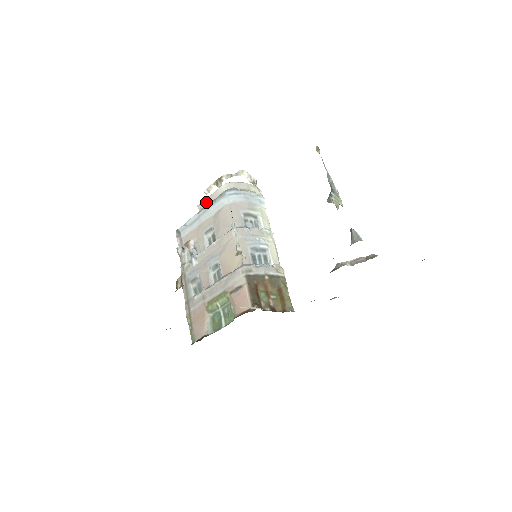
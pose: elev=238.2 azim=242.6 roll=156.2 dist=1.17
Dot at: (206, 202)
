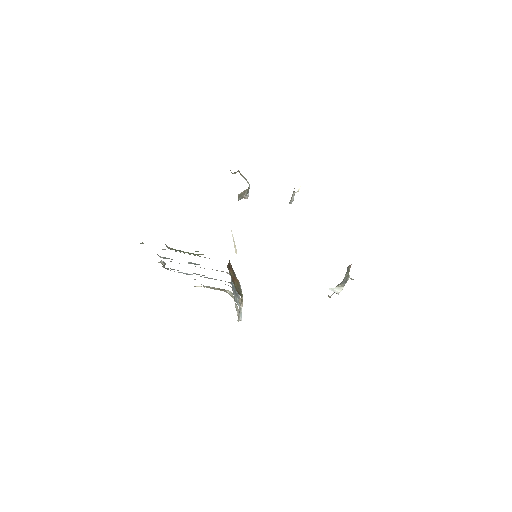
Dot at: occluded
